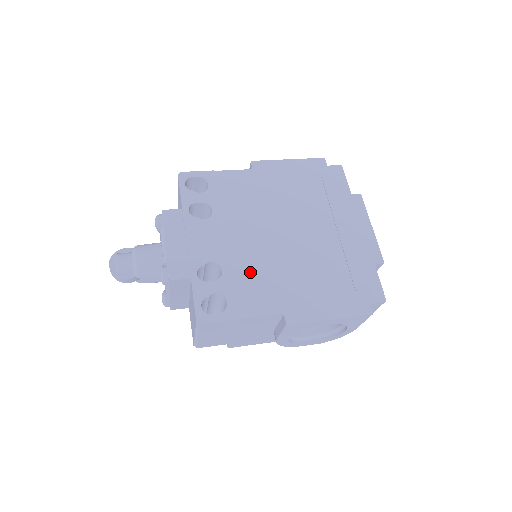
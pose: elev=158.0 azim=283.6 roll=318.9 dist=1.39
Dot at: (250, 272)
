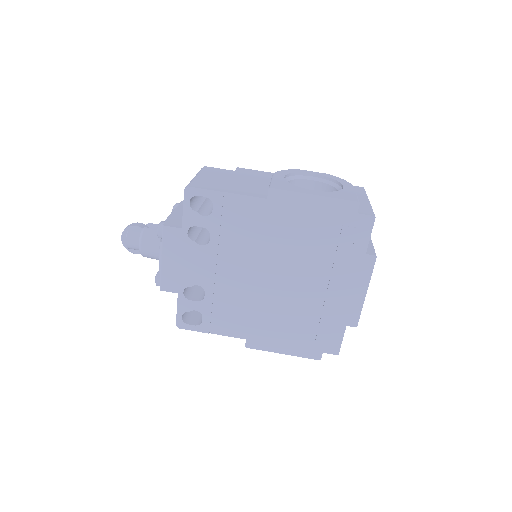
Dot at: (229, 302)
